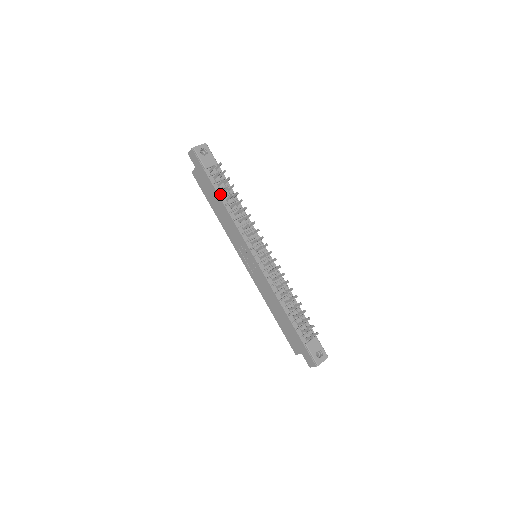
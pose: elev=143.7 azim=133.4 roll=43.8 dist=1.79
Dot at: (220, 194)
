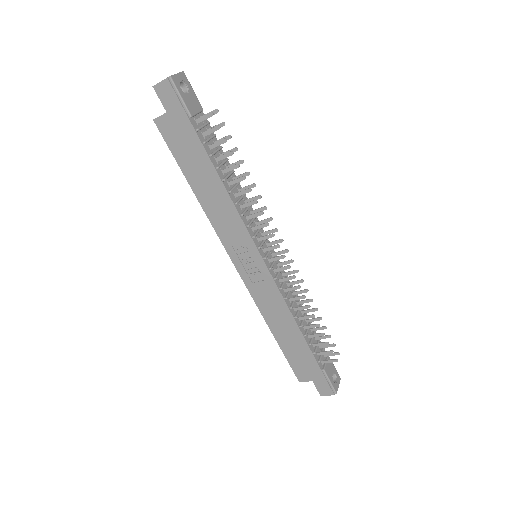
Dot at: (214, 162)
